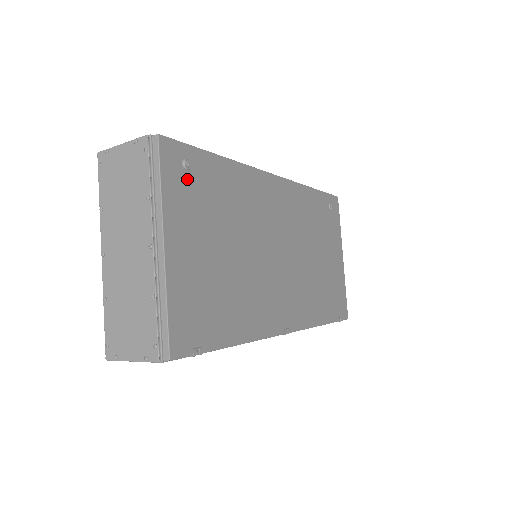
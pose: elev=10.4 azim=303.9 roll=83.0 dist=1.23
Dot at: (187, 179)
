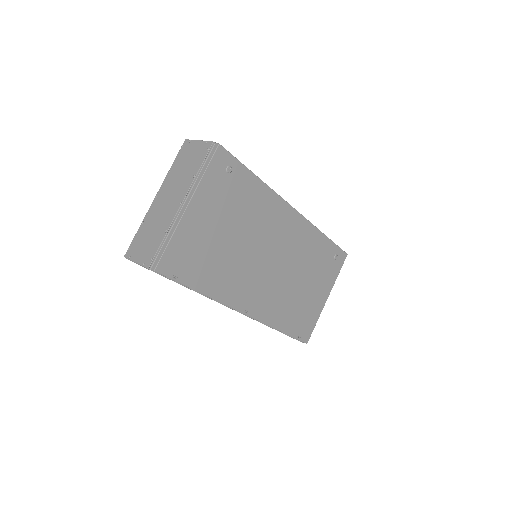
Dot at: (224, 178)
